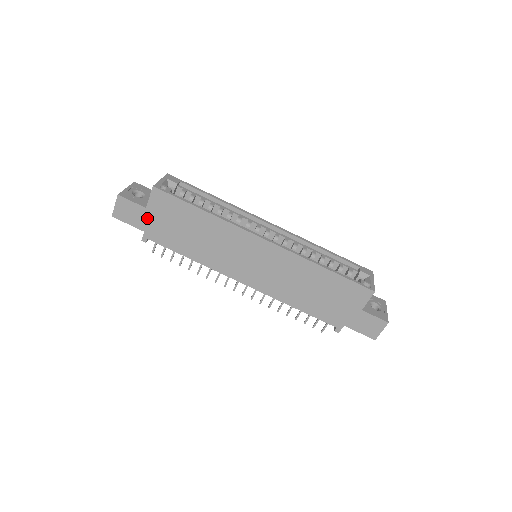
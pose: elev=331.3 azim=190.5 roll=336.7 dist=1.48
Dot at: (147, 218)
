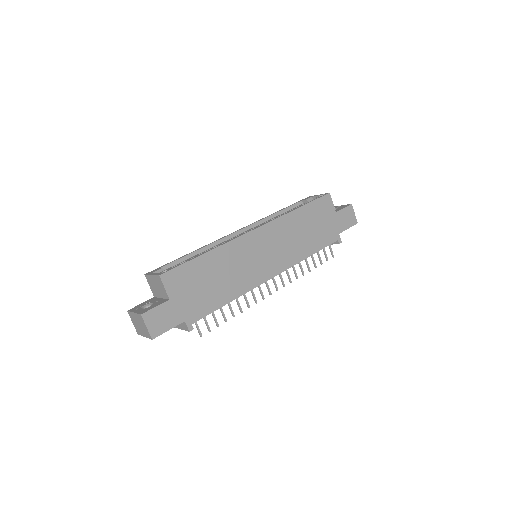
Dot at: (177, 307)
